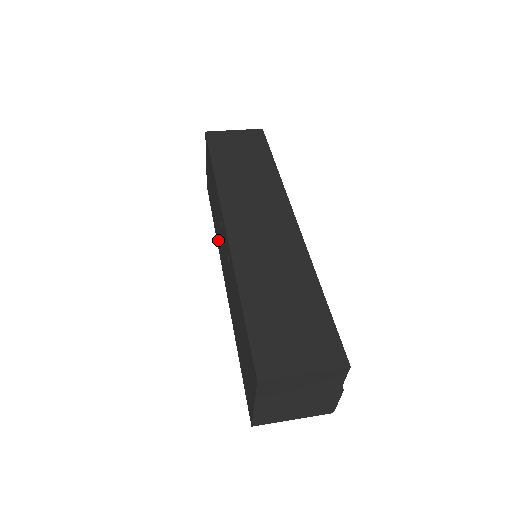
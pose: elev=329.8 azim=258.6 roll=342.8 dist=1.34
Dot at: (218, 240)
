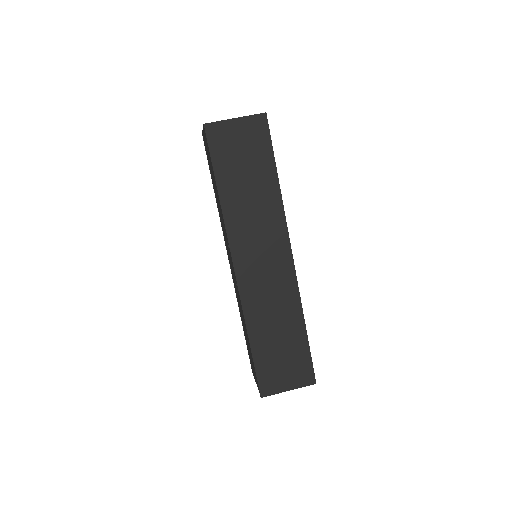
Dot at: (221, 223)
